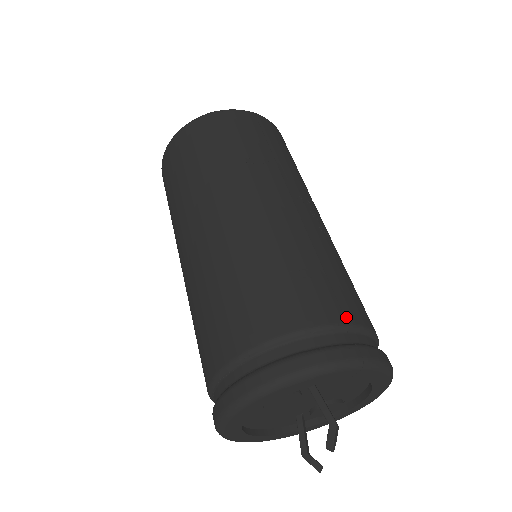
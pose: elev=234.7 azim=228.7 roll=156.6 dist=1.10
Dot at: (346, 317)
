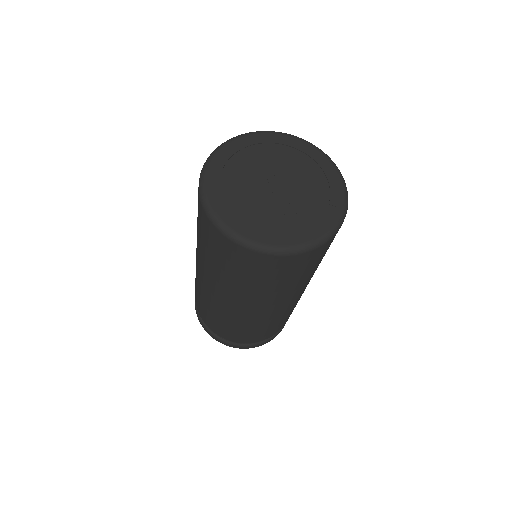
Dot at: occluded
